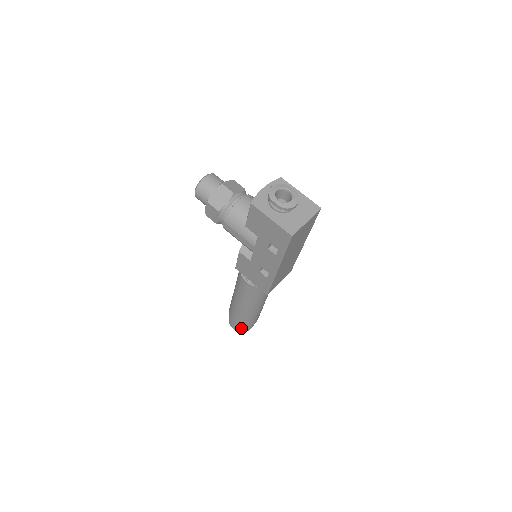
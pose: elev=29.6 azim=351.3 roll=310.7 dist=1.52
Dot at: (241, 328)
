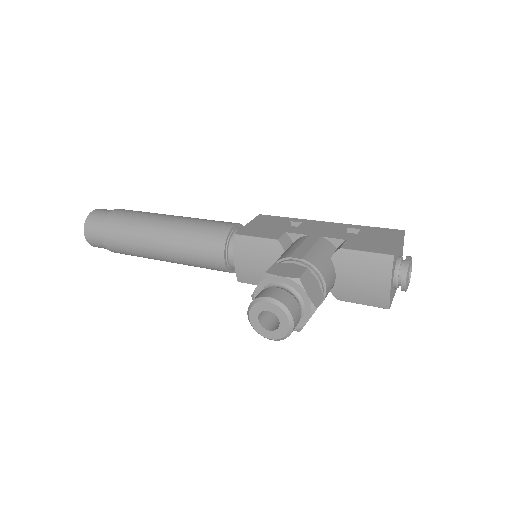
Dot at: occluded
